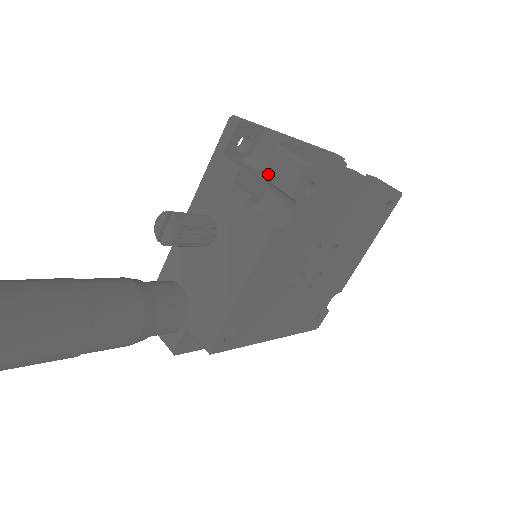
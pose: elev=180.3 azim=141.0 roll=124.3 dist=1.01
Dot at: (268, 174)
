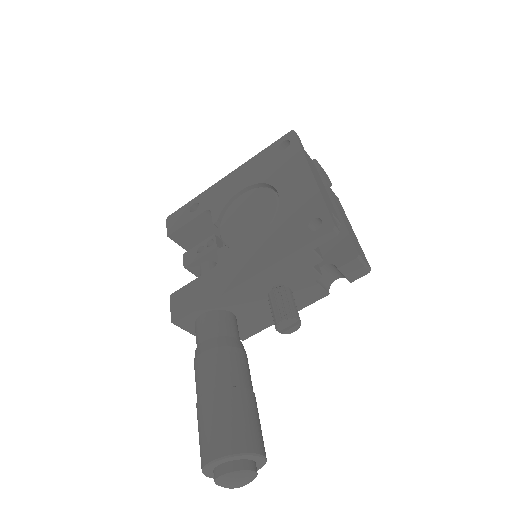
Dot at: (343, 269)
